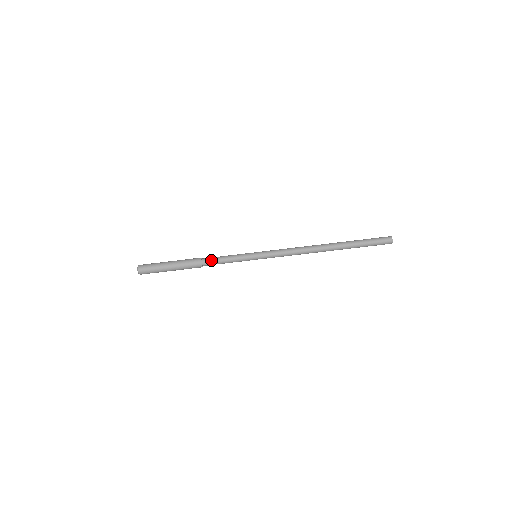
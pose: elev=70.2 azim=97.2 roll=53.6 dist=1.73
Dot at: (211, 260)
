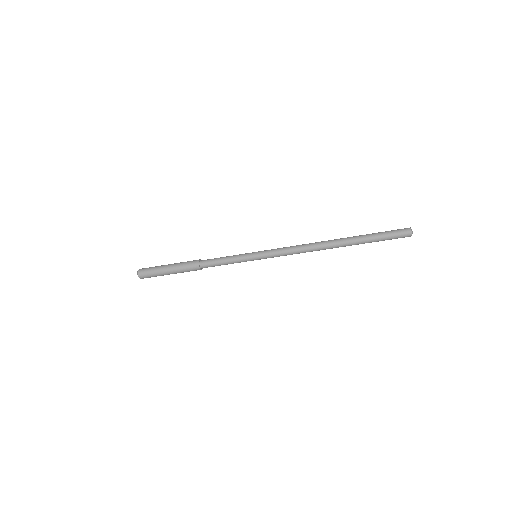
Dot at: (209, 264)
